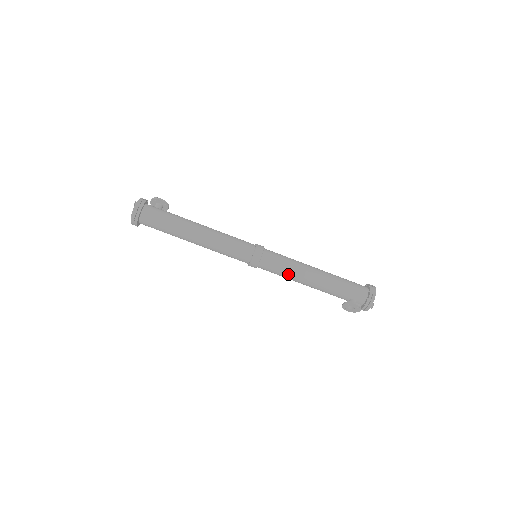
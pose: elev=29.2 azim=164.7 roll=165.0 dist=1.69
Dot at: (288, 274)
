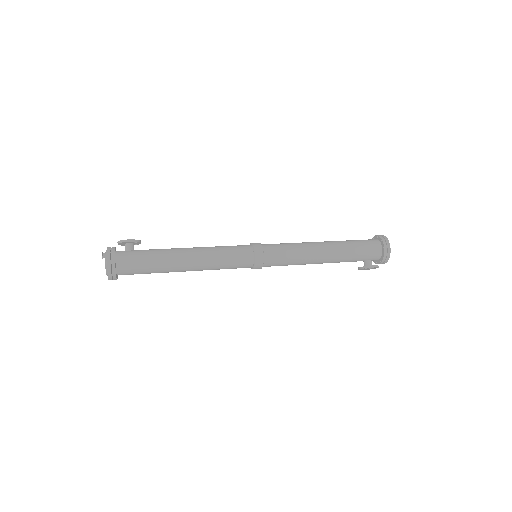
Dot at: (296, 263)
